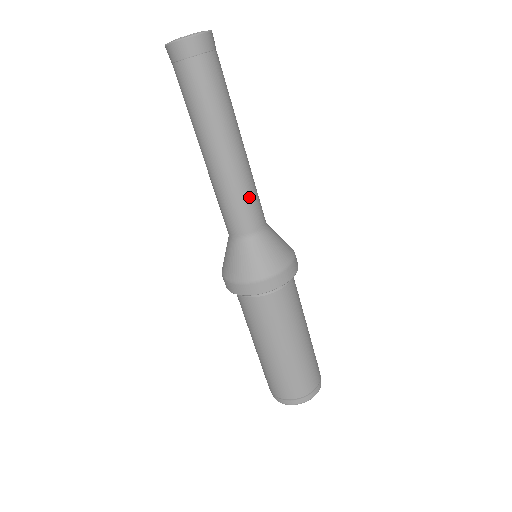
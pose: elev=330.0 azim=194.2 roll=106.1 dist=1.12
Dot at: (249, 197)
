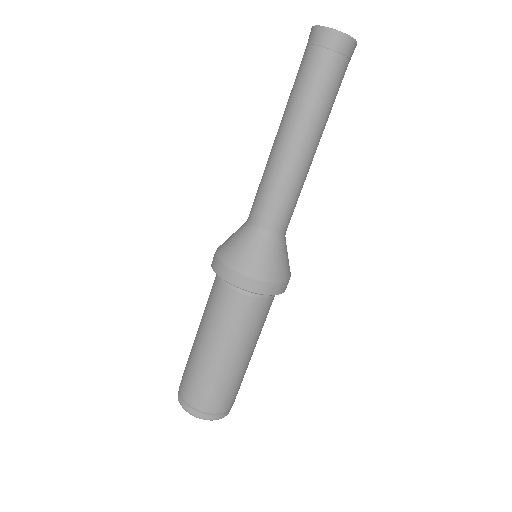
Dot at: (297, 199)
